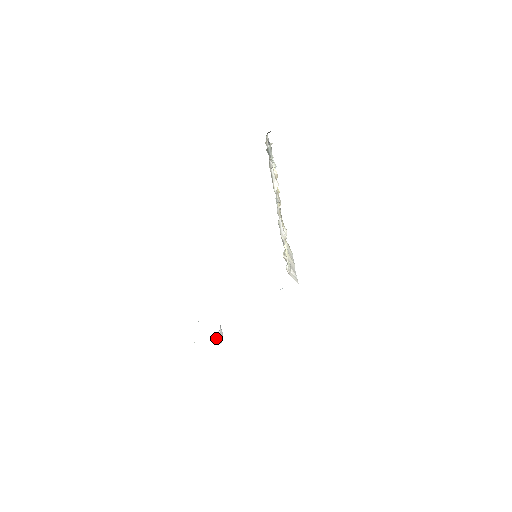
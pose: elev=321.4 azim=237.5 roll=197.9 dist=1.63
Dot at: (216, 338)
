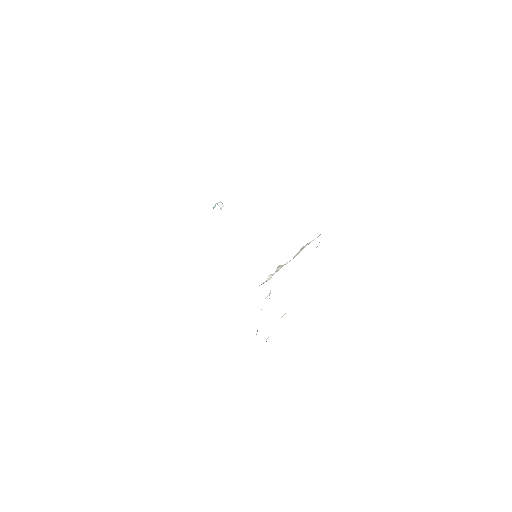
Dot at: occluded
